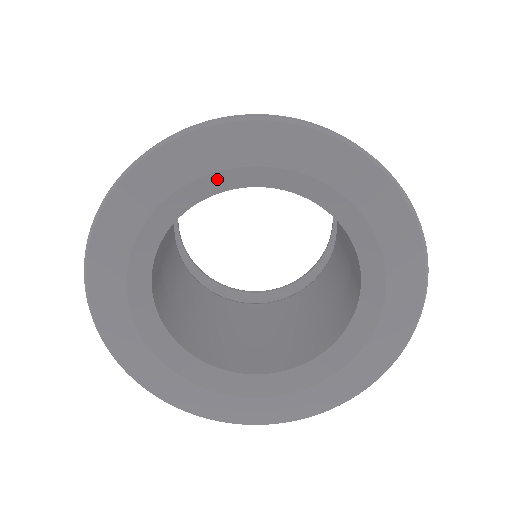
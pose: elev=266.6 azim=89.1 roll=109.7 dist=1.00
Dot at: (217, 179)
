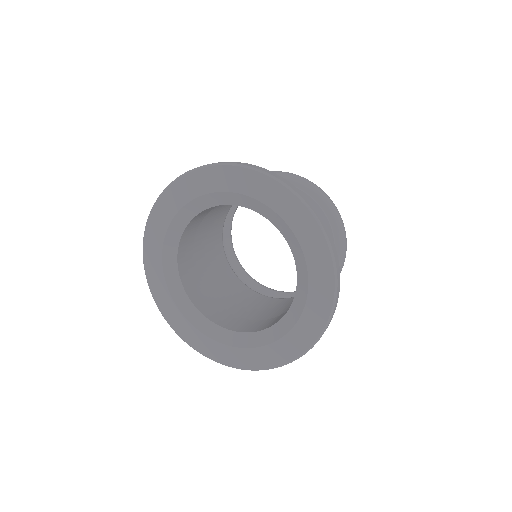
Dot at: (261, 206)
